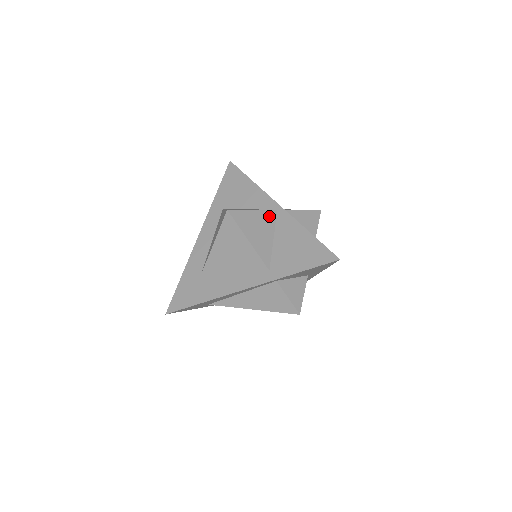
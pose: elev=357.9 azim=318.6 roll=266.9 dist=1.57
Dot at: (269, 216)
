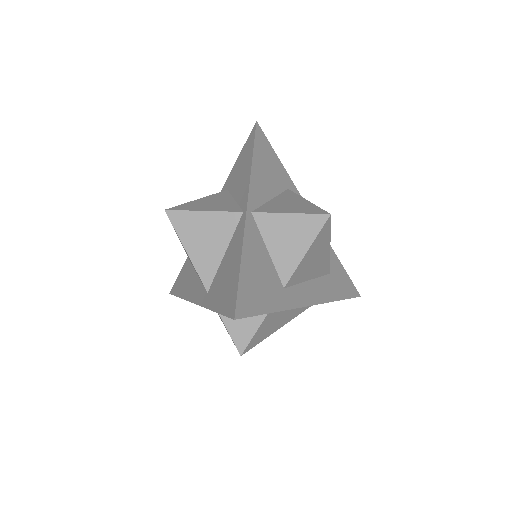
Dot at: (227, 220)
